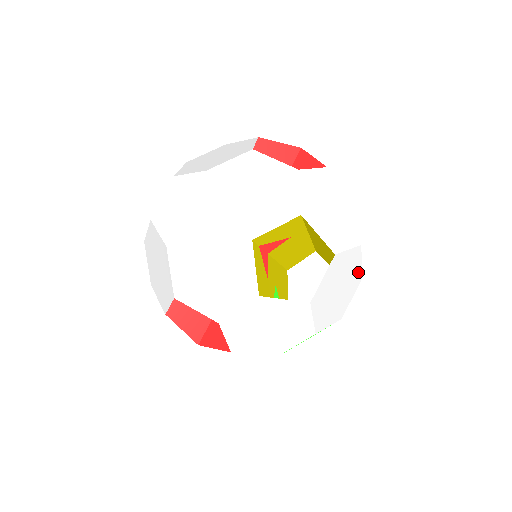
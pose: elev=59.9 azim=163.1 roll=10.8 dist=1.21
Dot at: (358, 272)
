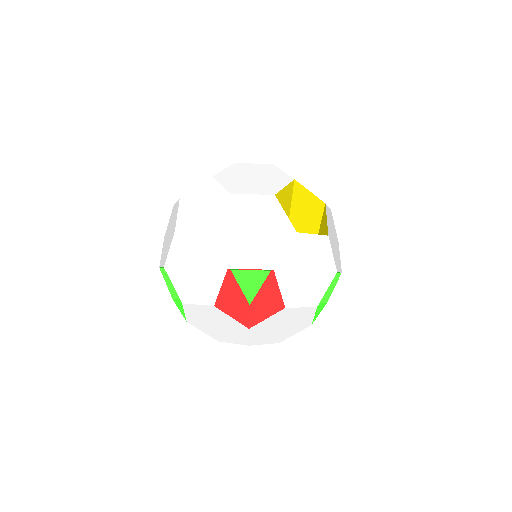
Dot at: (336, 234)
